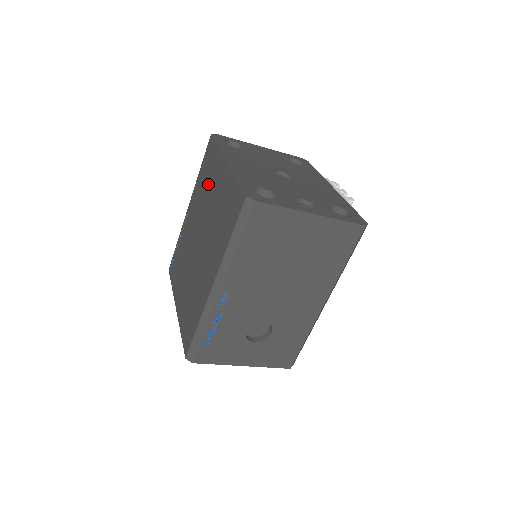
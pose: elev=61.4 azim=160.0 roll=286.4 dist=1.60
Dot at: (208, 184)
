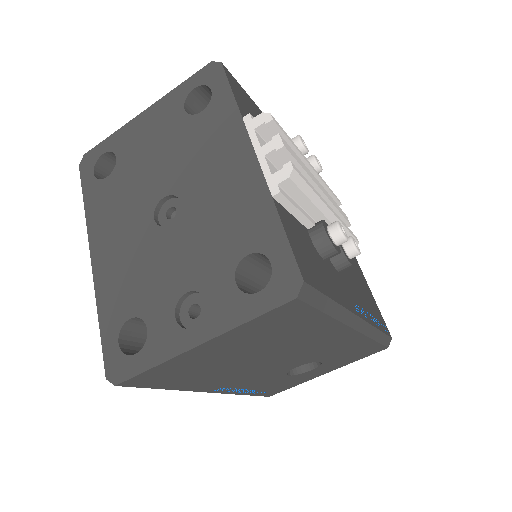
Dot at: occluded
